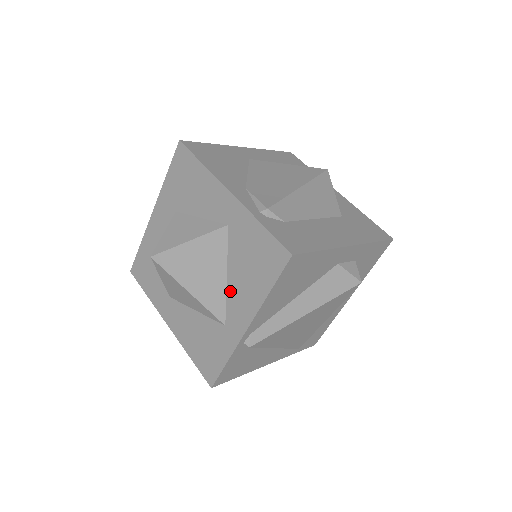
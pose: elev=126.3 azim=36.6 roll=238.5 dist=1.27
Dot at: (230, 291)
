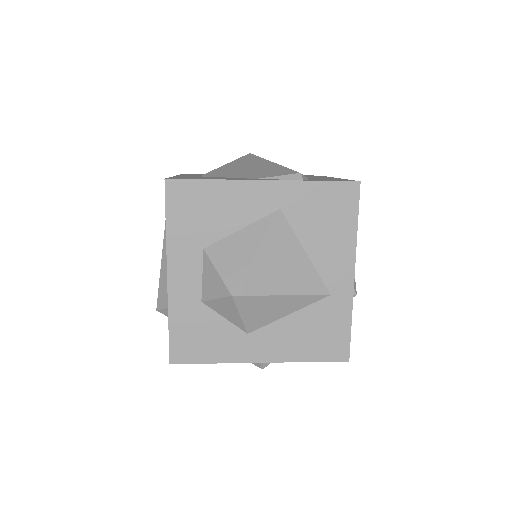
Dot at: (318, 262)
